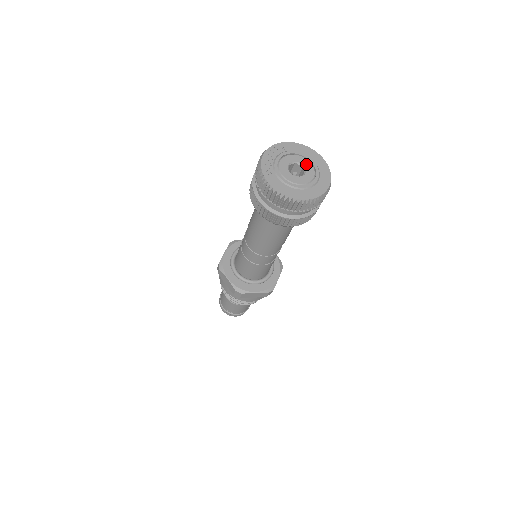
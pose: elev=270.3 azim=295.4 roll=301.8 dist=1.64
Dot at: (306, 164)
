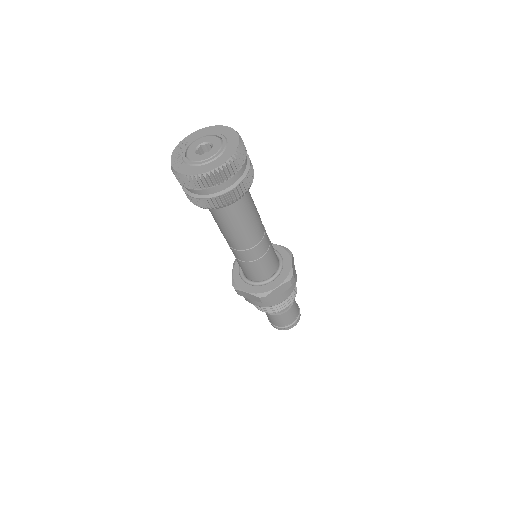
Dot at: (210, 139)
